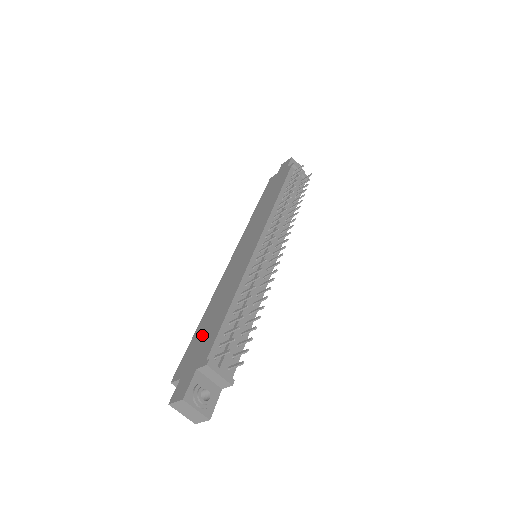
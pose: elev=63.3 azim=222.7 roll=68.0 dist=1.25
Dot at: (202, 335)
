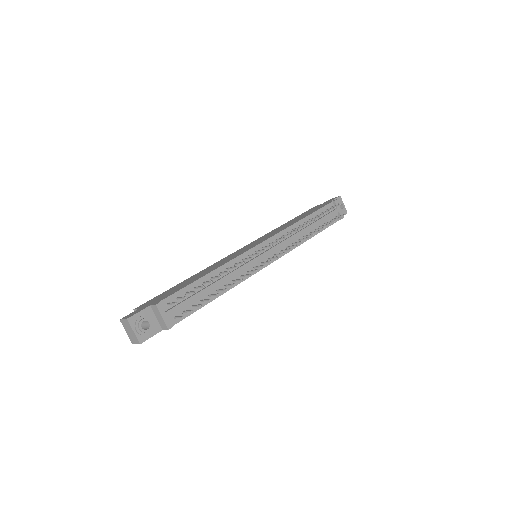
Dot at: (174, 289)
